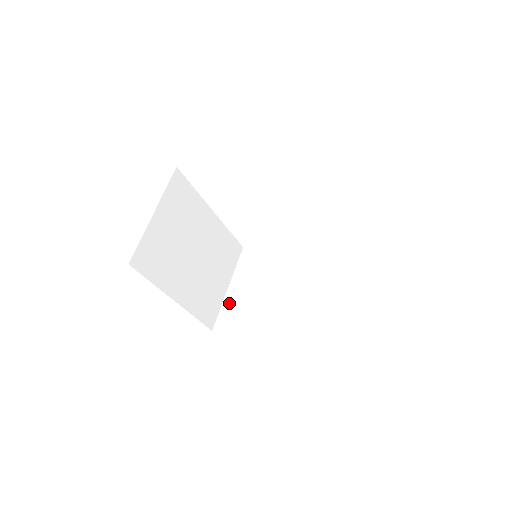
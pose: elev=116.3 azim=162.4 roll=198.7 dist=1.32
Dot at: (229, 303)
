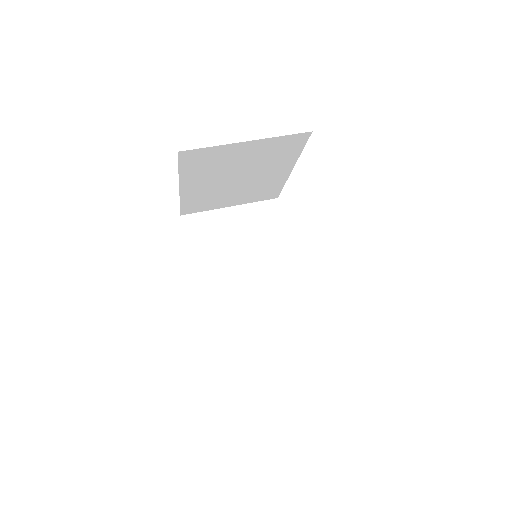
Dot at: occluded
